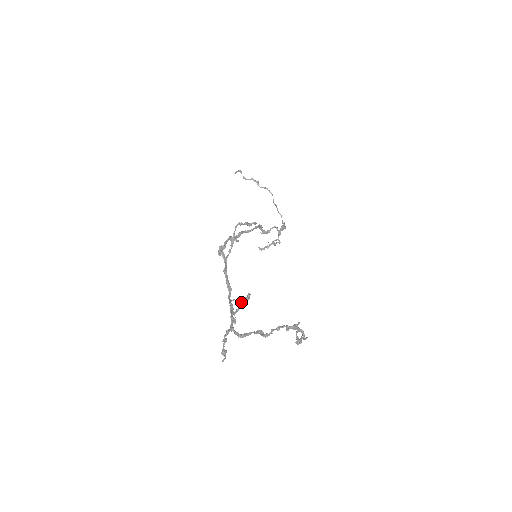
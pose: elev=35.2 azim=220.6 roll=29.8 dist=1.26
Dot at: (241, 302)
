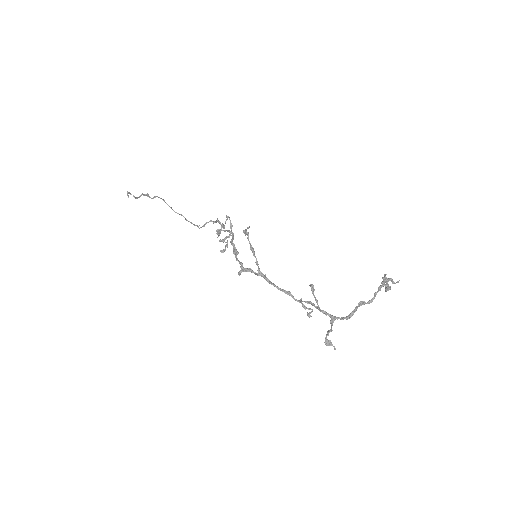
Dot at: (314, 295)
